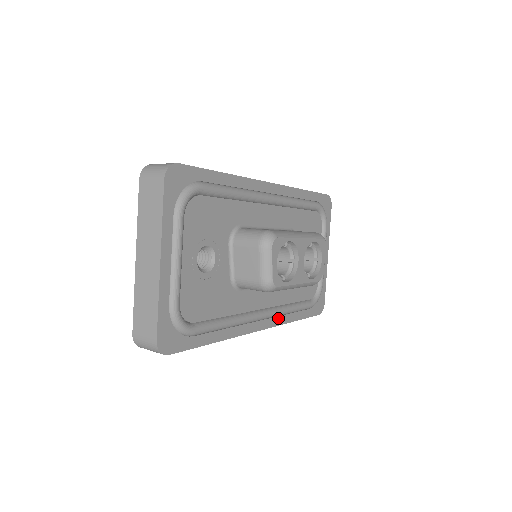
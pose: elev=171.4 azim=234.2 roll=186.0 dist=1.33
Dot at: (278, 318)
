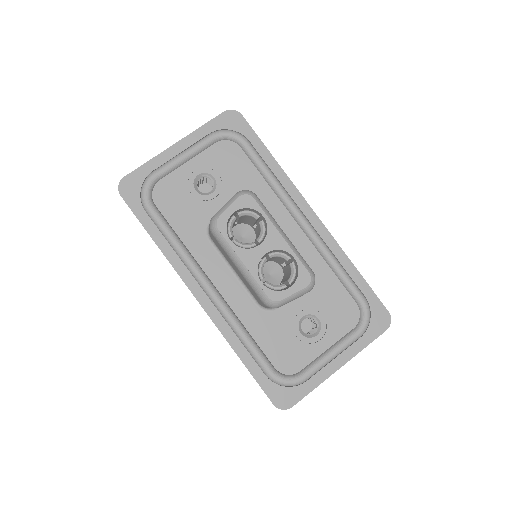
Dot at: (222, 320)
